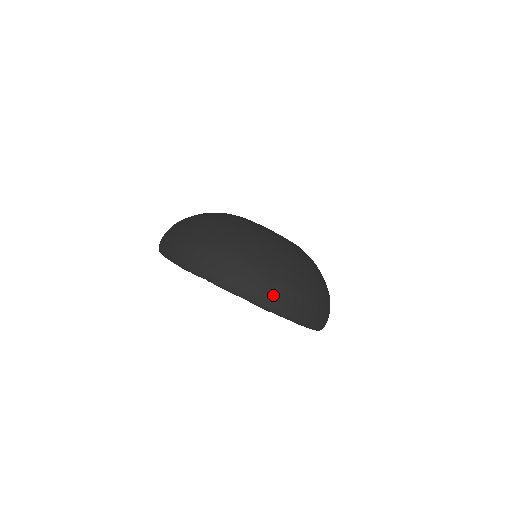
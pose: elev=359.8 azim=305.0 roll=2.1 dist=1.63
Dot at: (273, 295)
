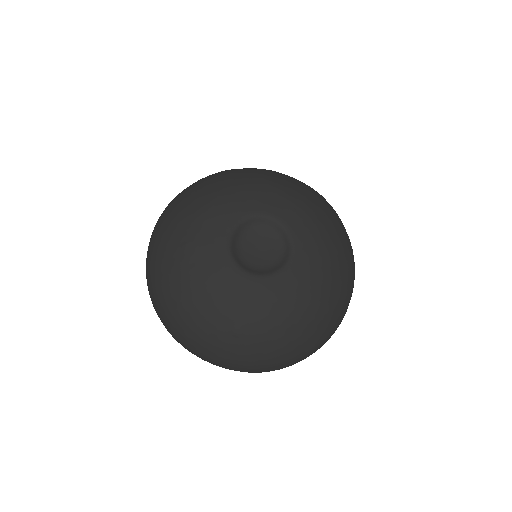
Dot at: (303, 359)
